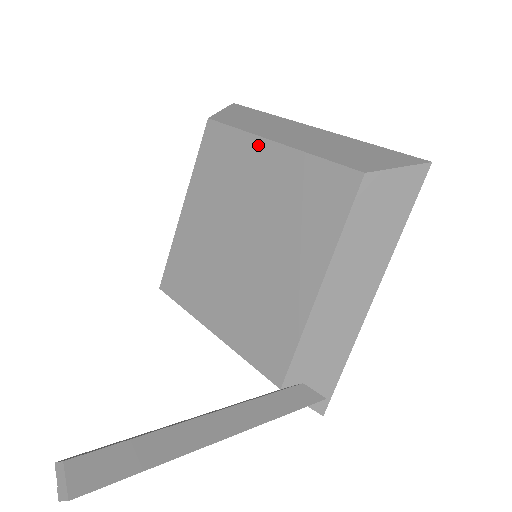
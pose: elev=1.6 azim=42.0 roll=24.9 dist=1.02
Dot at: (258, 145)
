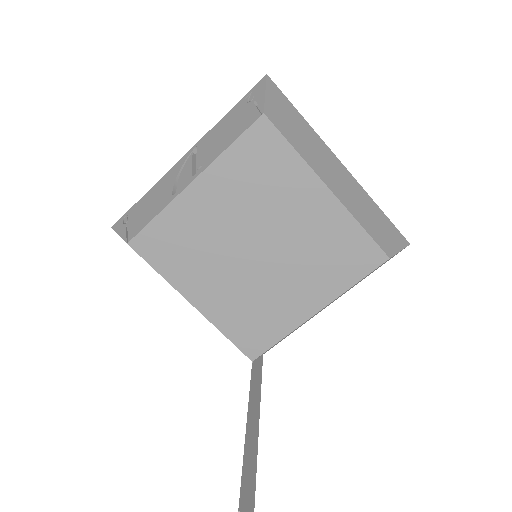
Dot at: (312, 182)
